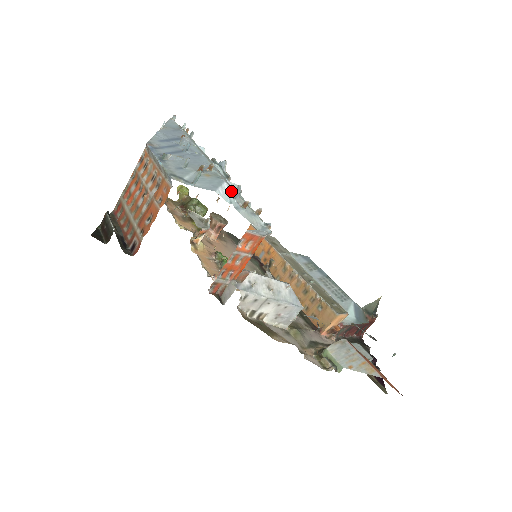
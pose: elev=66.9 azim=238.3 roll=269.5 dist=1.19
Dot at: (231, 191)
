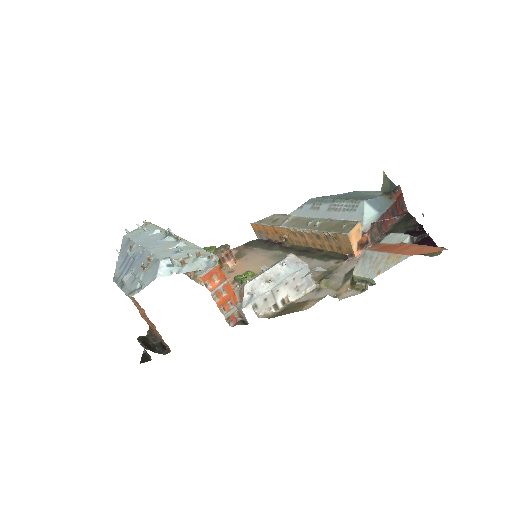
Dot at: (169, 263)
